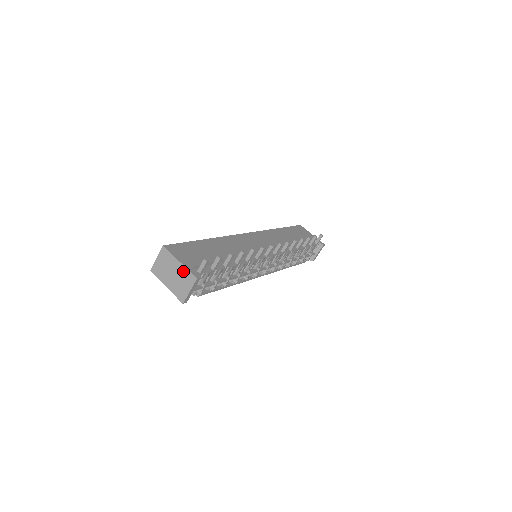
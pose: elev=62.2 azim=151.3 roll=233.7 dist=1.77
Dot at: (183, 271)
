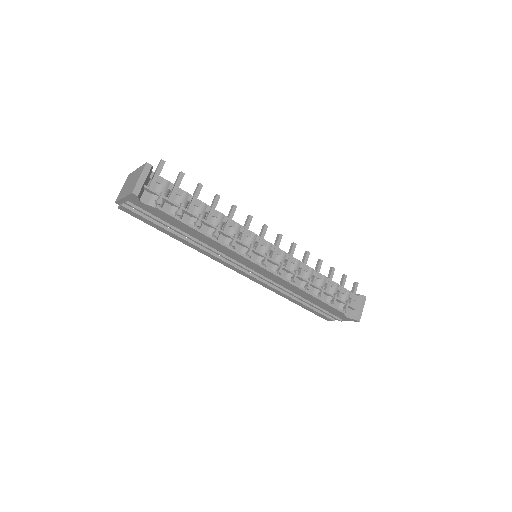
Dot at: (138, 171)
